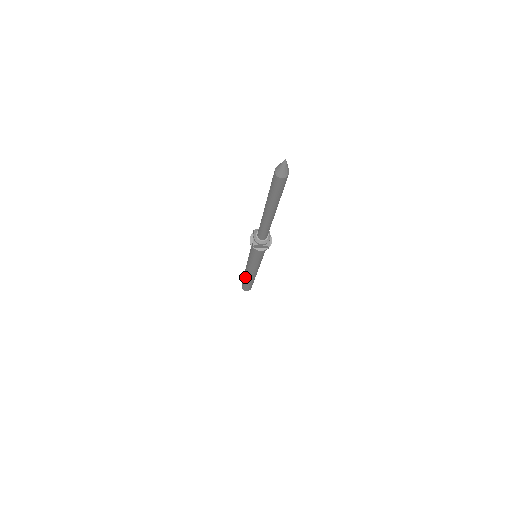
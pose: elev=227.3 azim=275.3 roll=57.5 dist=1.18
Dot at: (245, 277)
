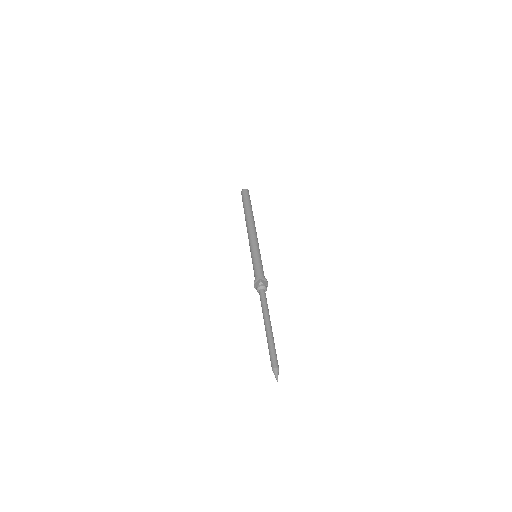
Dot at: (245, 220)
